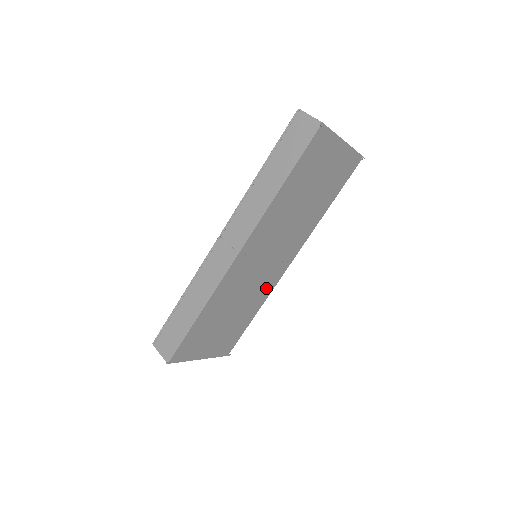
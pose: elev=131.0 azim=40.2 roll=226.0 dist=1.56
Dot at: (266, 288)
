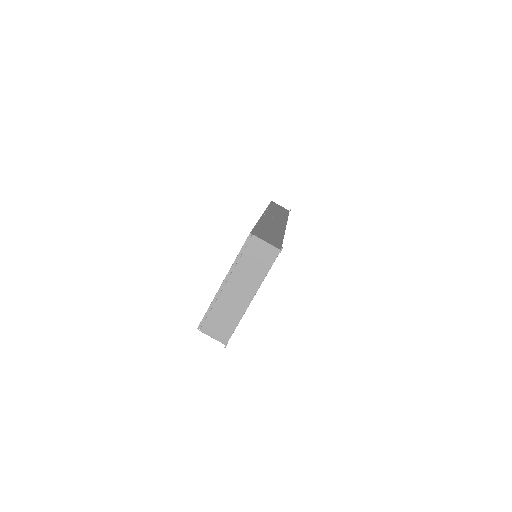
Dot at: occluded
